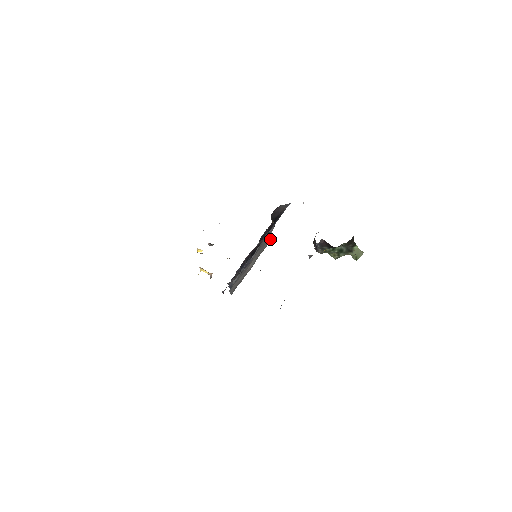
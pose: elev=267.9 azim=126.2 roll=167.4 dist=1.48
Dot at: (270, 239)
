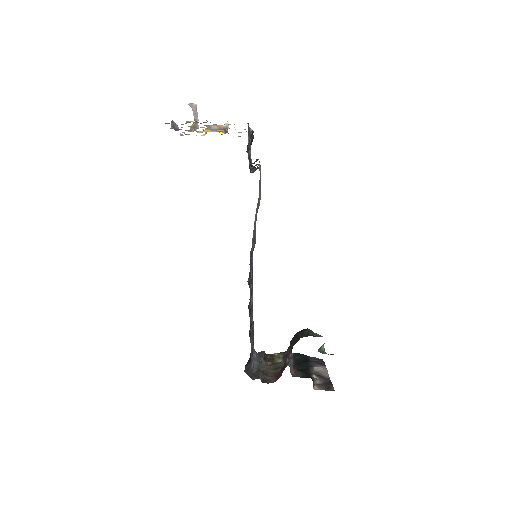
Dot at: (258, 198)
